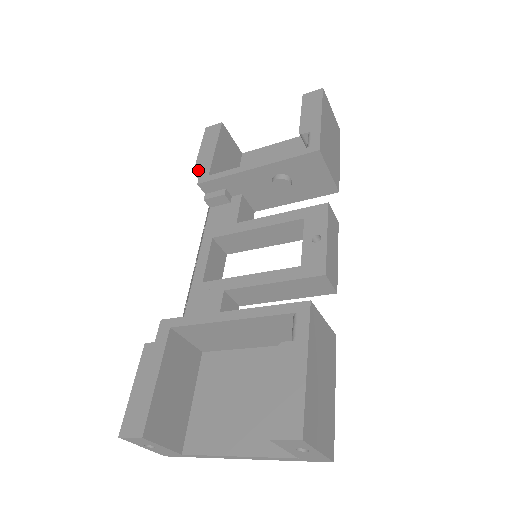
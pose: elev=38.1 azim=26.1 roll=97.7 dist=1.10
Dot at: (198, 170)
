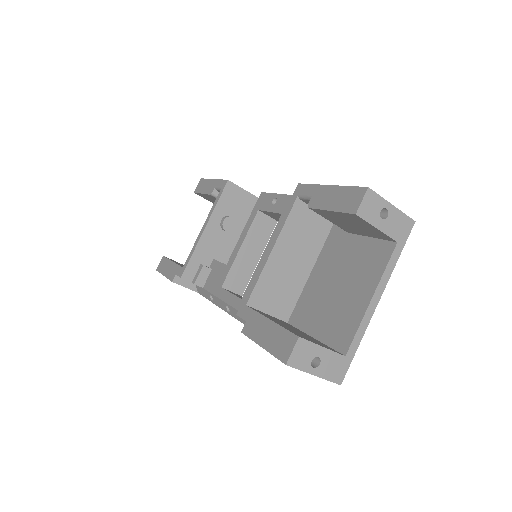
Dot at: (174, 277)
